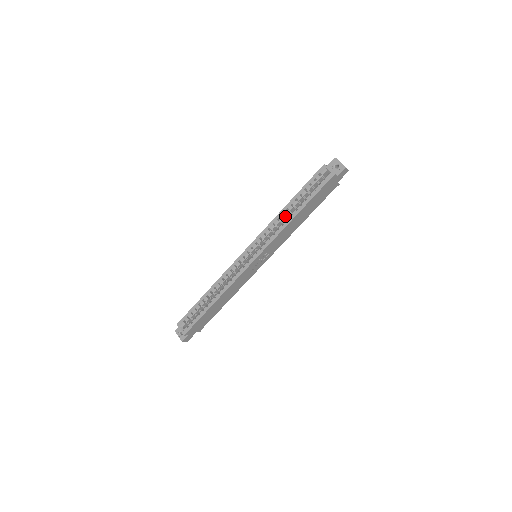
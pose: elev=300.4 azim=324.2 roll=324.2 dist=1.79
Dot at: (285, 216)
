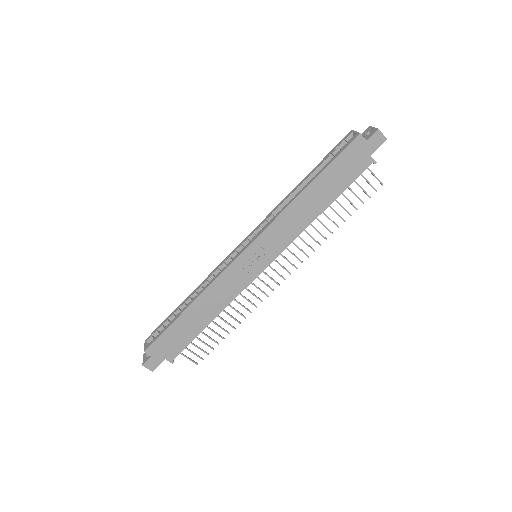
Dot at: occluded
